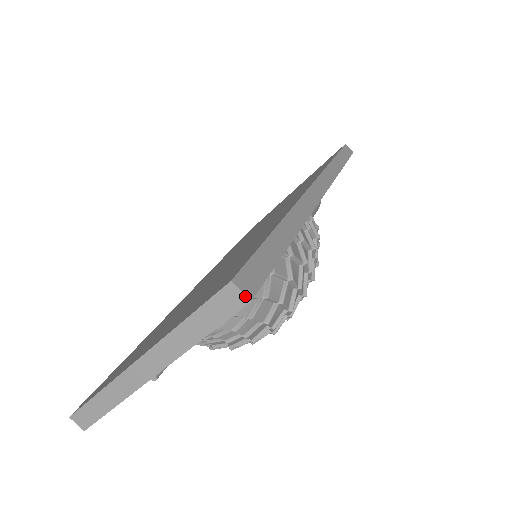
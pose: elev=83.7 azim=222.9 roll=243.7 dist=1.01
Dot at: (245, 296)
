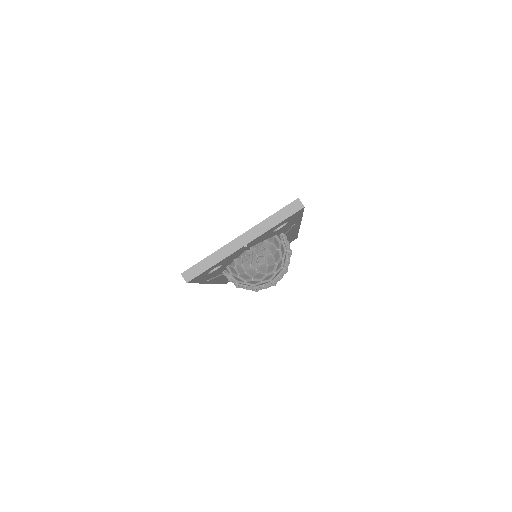
Dot at: (303, 205)
